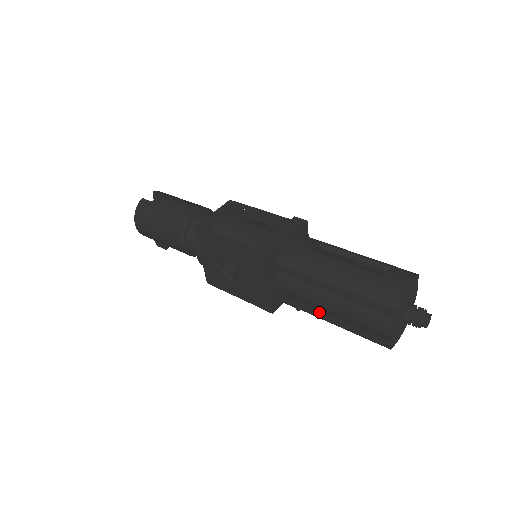
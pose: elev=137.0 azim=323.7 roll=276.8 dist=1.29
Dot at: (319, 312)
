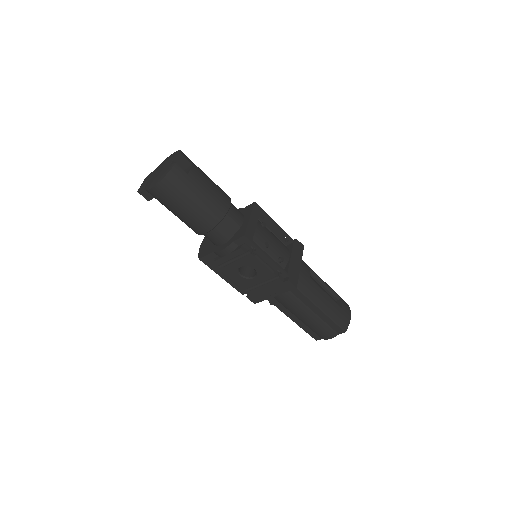
Dot at: (290, 313)
